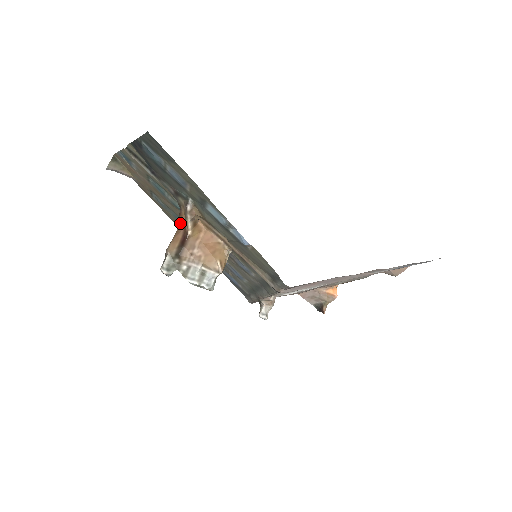
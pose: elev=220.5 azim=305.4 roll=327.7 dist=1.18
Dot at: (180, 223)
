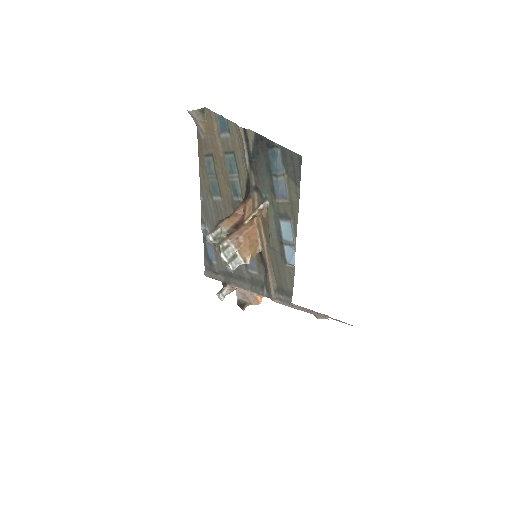
Dot at: (241, 209)
